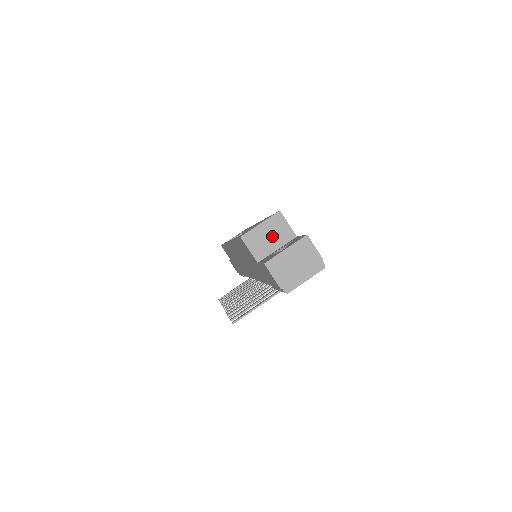
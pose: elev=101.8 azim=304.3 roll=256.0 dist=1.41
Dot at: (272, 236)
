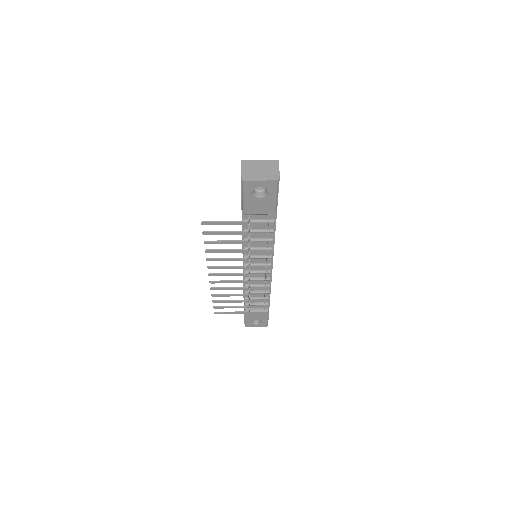
Dot at: occluded
